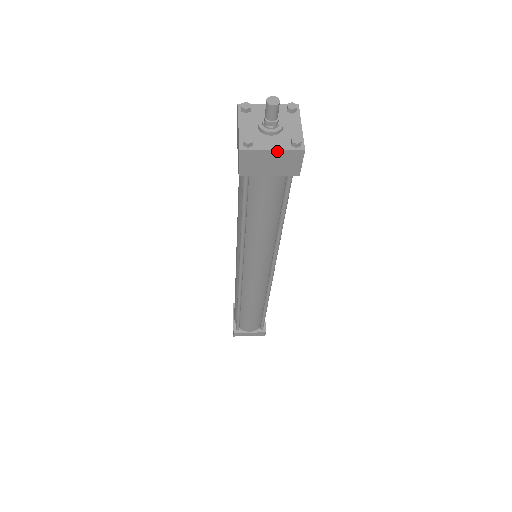
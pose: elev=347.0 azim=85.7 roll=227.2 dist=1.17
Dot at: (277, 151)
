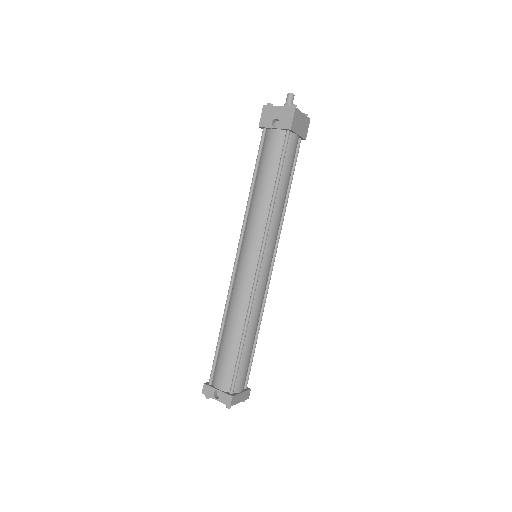
Dot at: (304, 115)
